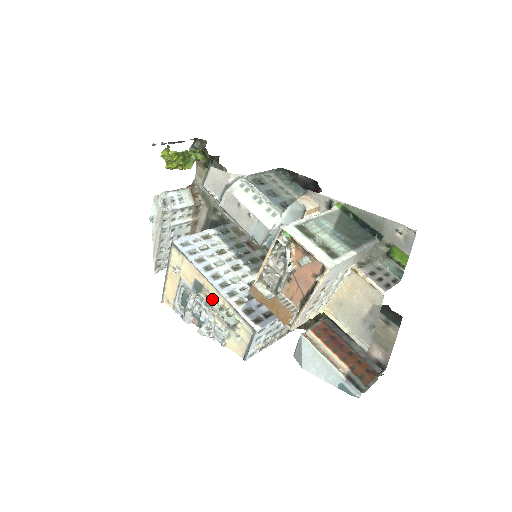
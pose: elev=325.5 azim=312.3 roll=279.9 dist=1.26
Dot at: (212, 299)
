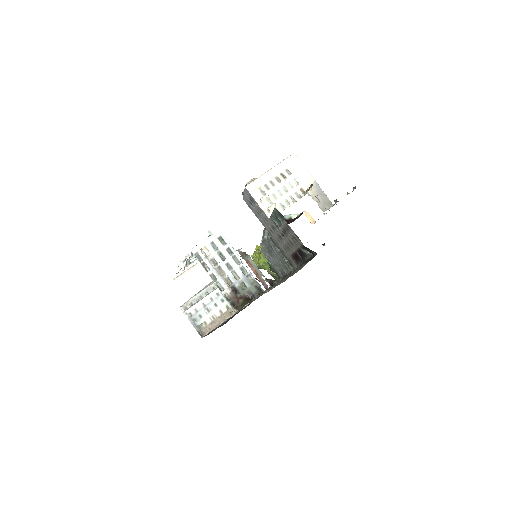
Dot at: occluded
